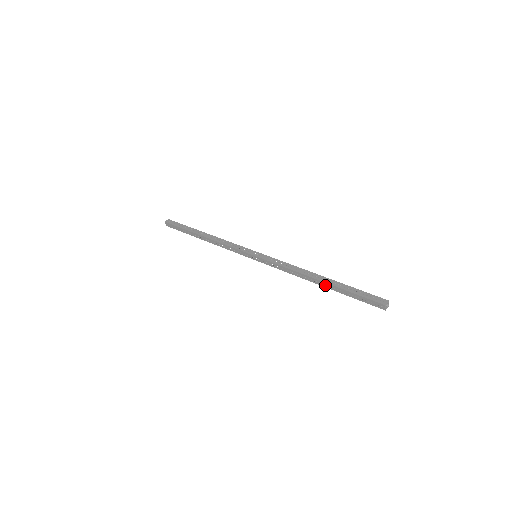
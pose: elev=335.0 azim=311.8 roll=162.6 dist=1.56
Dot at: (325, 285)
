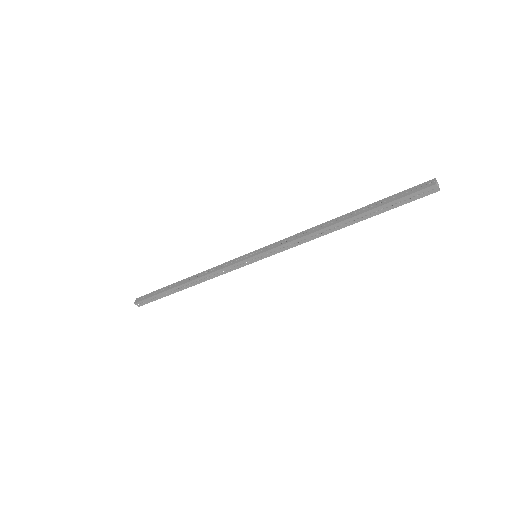
Dot at: (353, 221)
